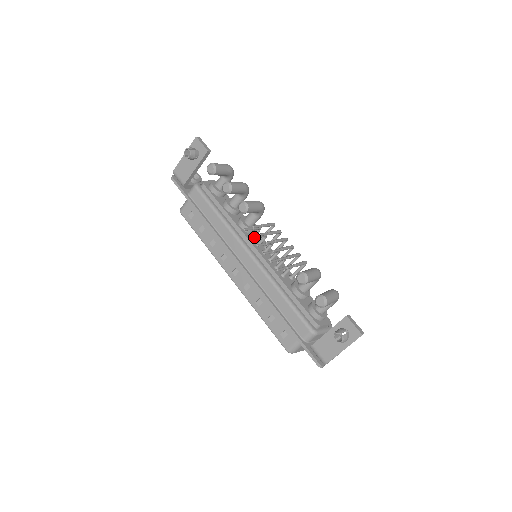
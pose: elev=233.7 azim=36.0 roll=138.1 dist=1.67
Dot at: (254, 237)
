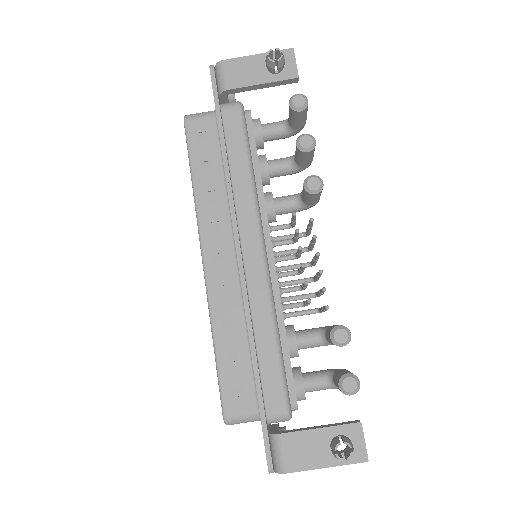
Dot at: (298, 233)
